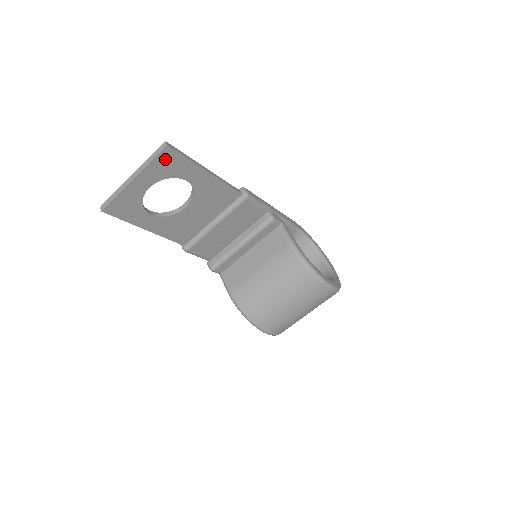
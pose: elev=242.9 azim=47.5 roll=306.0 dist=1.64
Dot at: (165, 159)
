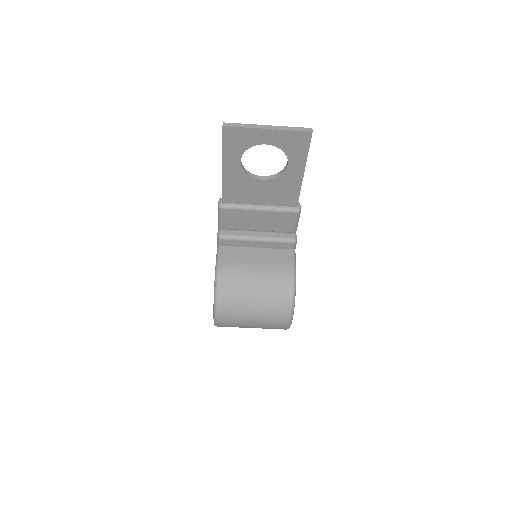
Dot at: (299, 138)
